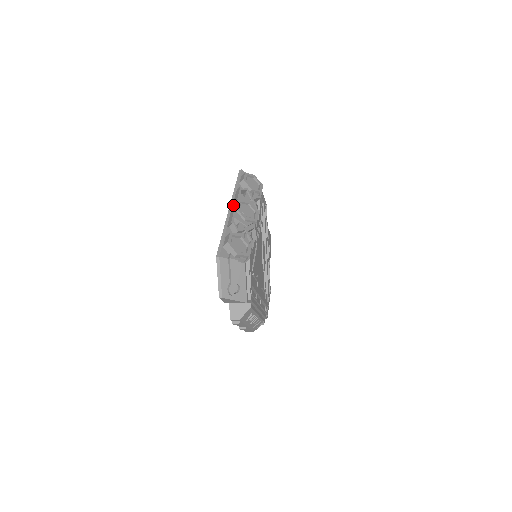
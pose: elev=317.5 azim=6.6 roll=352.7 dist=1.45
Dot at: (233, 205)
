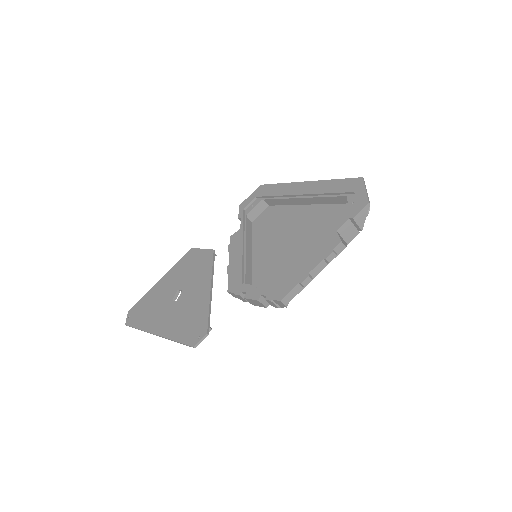
Dot at: (307, 182)
